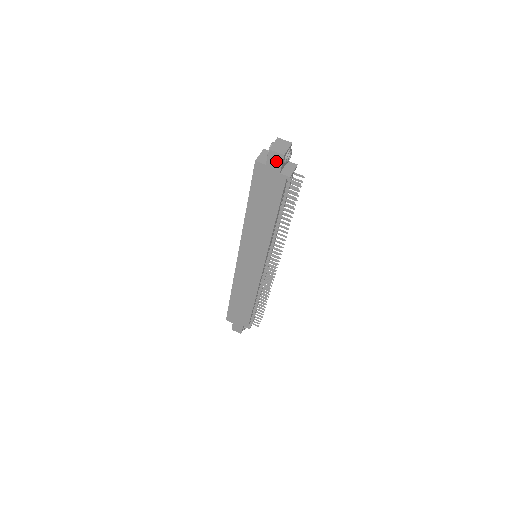
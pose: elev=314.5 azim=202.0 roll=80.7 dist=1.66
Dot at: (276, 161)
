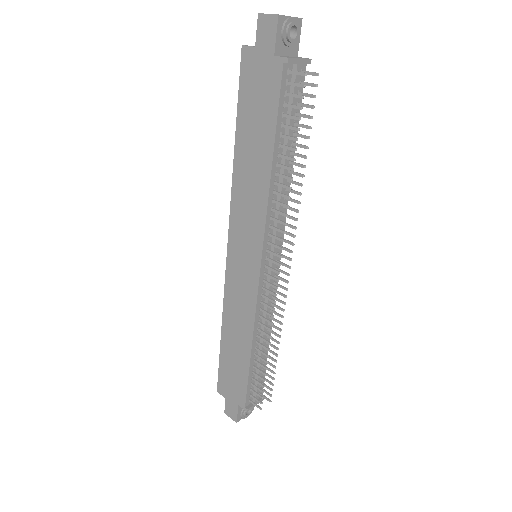
Dot at: (268, 33)
